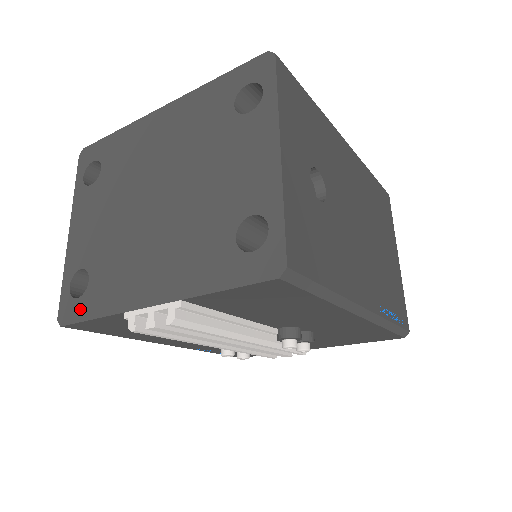
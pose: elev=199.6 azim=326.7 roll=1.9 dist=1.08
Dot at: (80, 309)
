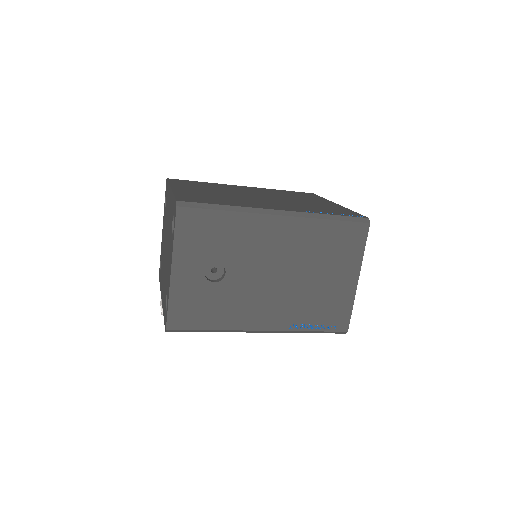
Dot at: occluded
